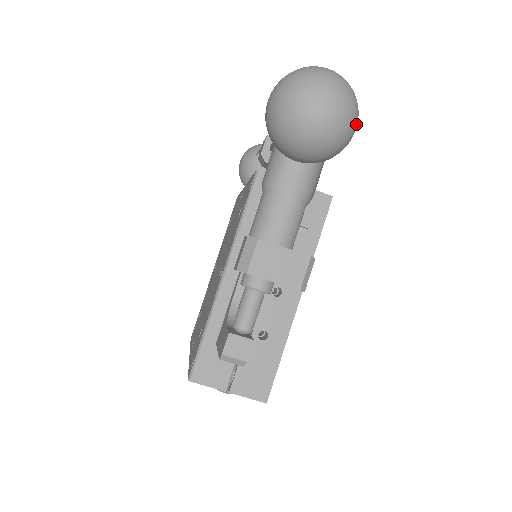
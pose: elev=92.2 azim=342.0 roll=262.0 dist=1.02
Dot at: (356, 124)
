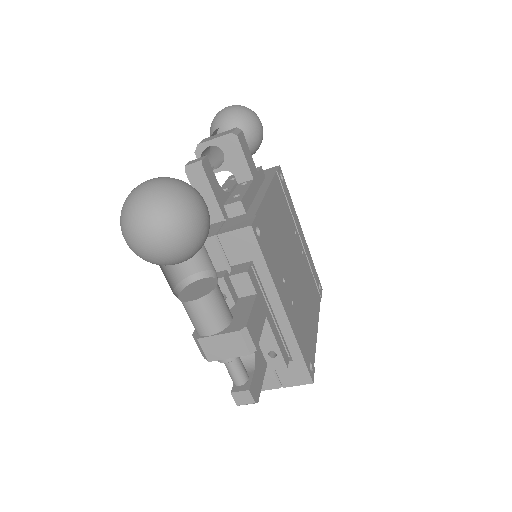
Dot at: (194, 218)
